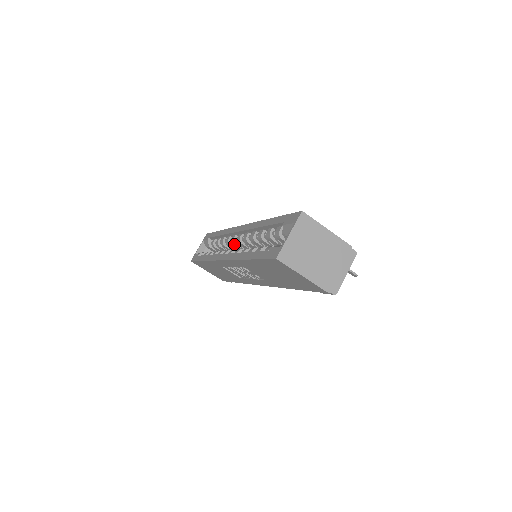
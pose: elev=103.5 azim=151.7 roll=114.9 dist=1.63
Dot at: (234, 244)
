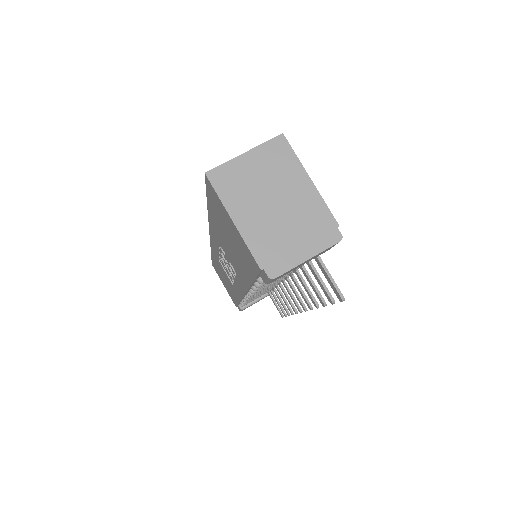
Dot at: occluded
